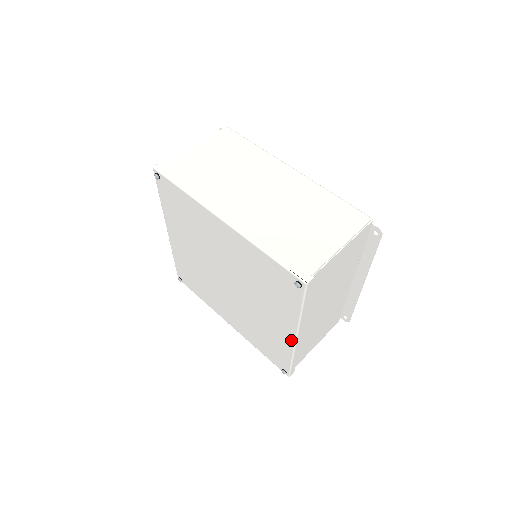
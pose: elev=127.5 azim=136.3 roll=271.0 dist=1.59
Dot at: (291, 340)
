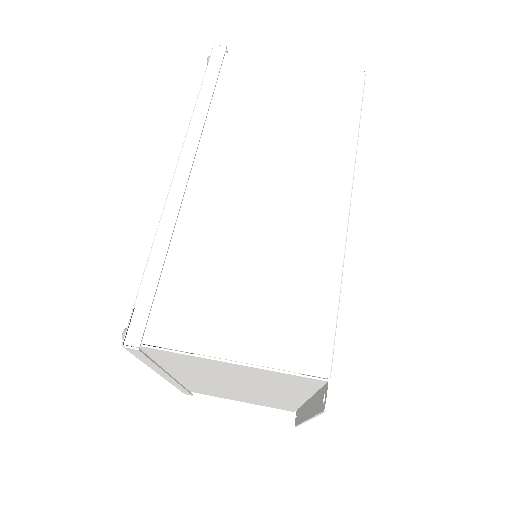
Dot at: occluded
